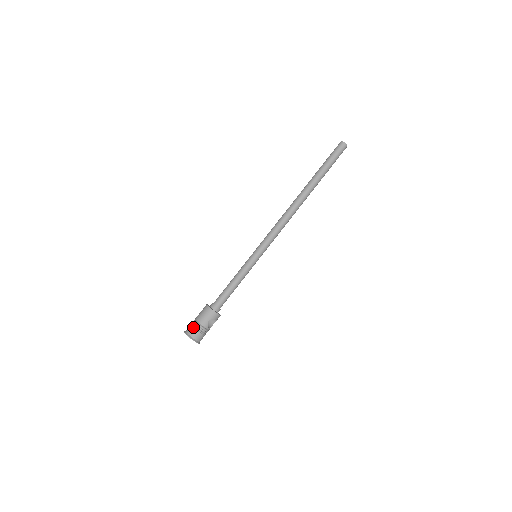
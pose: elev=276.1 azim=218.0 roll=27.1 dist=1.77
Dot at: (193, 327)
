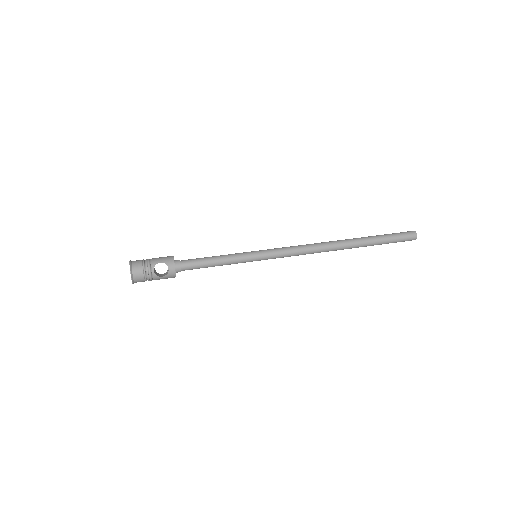
Dot at: occluded
